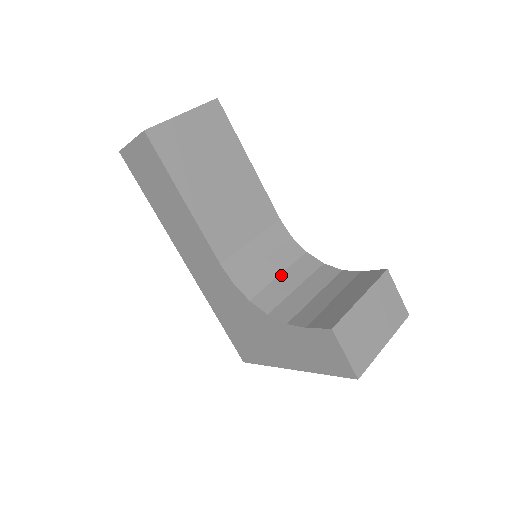
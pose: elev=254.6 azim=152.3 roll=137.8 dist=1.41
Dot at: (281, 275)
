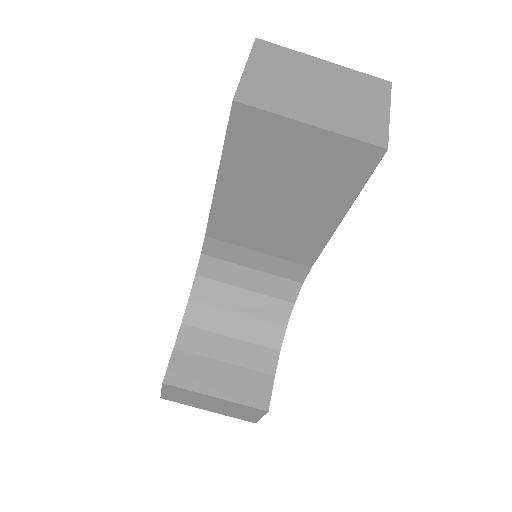
Dot at: (246, 291)
